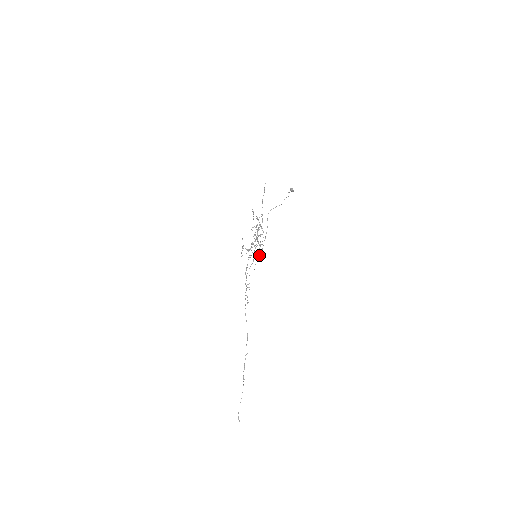
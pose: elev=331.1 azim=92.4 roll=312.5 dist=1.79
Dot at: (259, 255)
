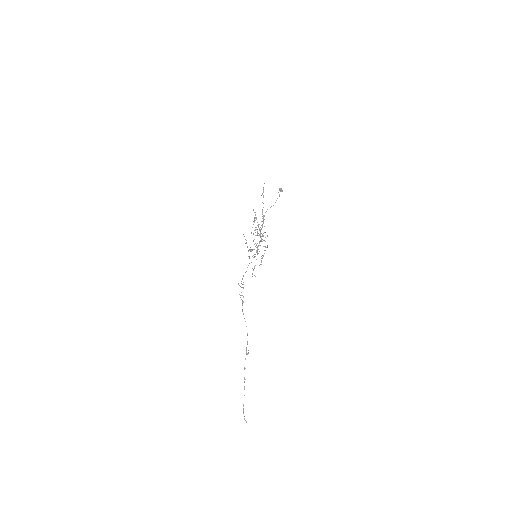
Dot at: (262, 255)
